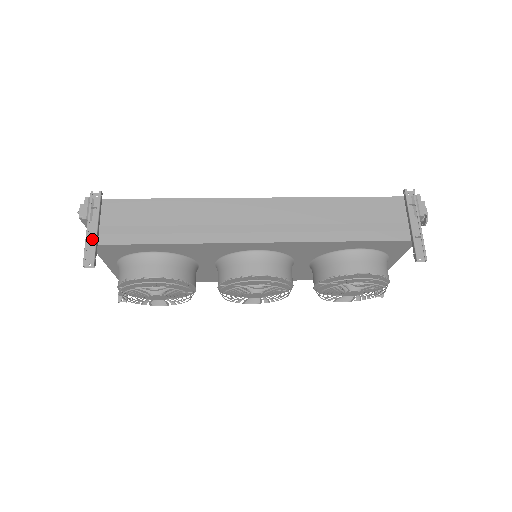
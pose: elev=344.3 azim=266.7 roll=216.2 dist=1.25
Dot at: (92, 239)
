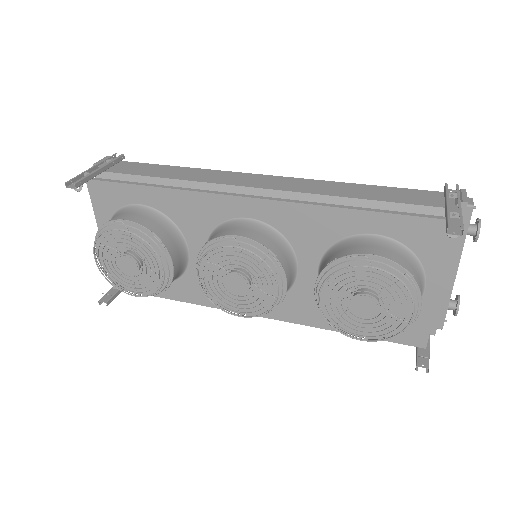
Dot at: occluded
